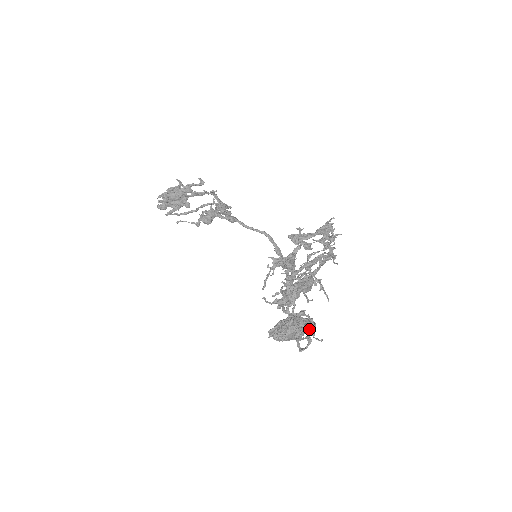
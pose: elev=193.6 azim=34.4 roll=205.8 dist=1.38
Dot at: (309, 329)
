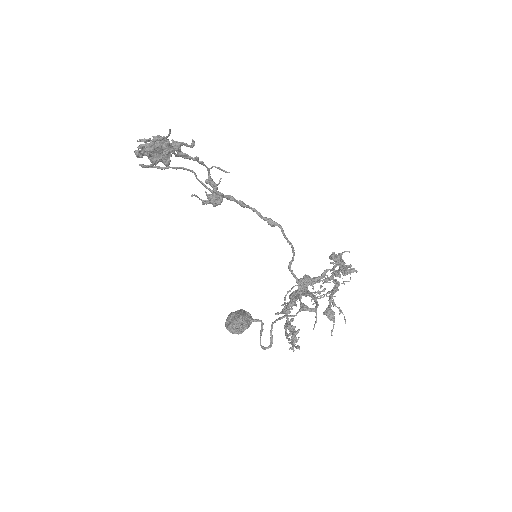
Dot at: (287, 334)
